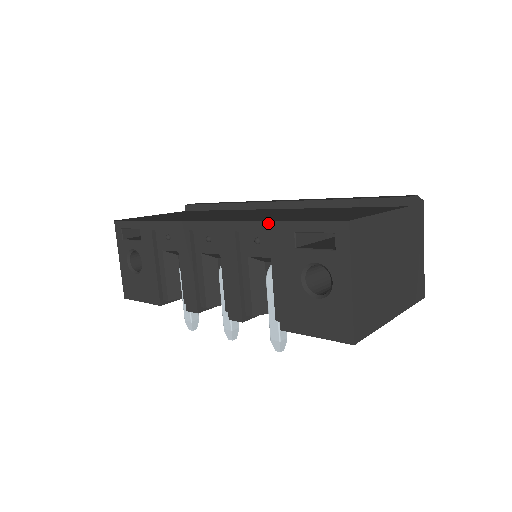
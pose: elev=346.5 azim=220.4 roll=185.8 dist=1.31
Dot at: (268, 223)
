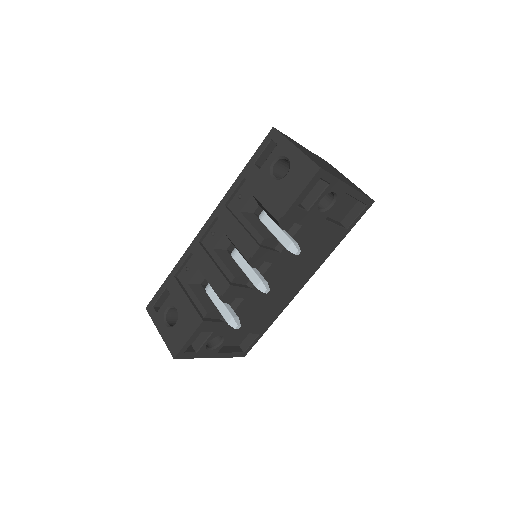
Dot at: (239, 178)
